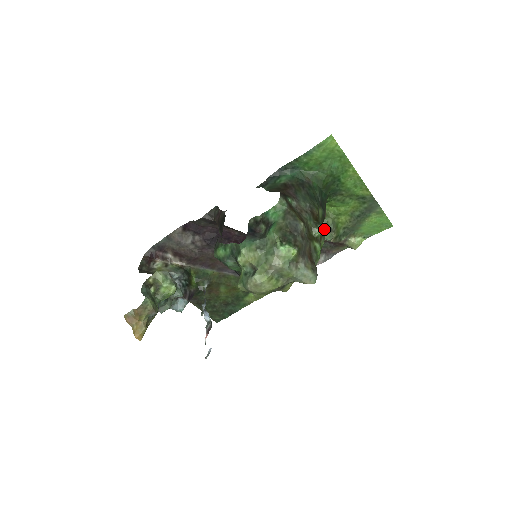
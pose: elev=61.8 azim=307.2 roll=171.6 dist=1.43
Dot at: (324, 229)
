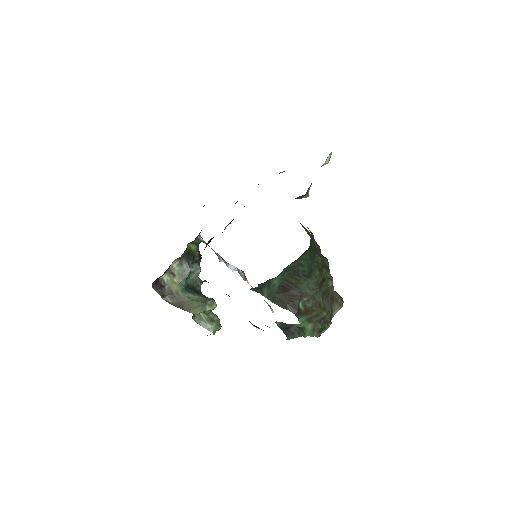
Dot at: (299, 198)
